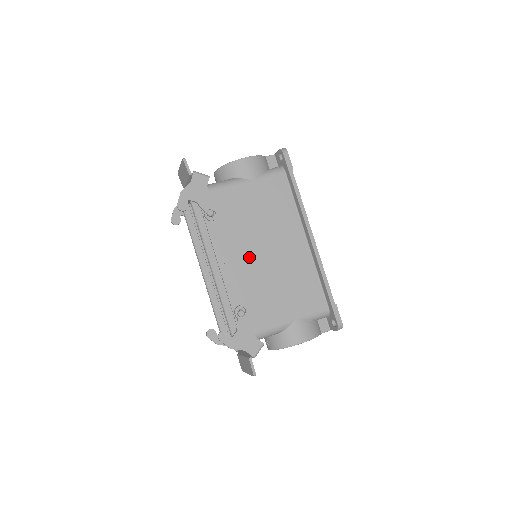
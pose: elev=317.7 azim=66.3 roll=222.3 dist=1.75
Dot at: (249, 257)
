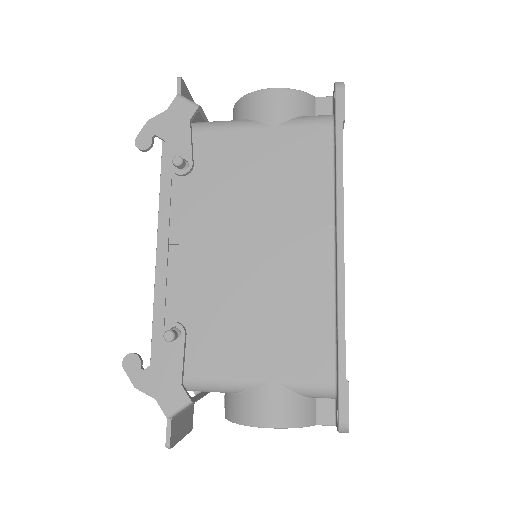
Dot at: (221, 249)
